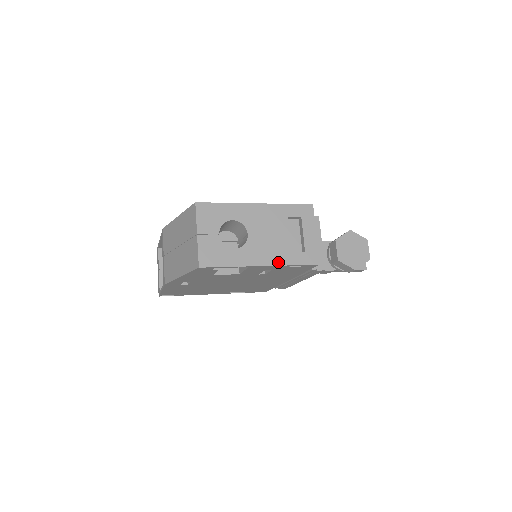
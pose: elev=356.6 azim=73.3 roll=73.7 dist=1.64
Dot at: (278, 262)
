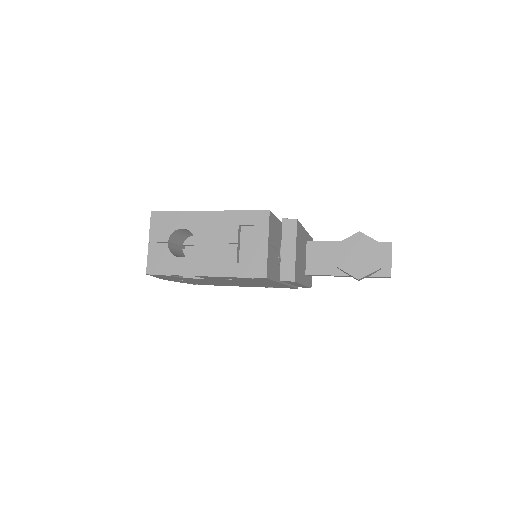
Dot at: (221, 273)
